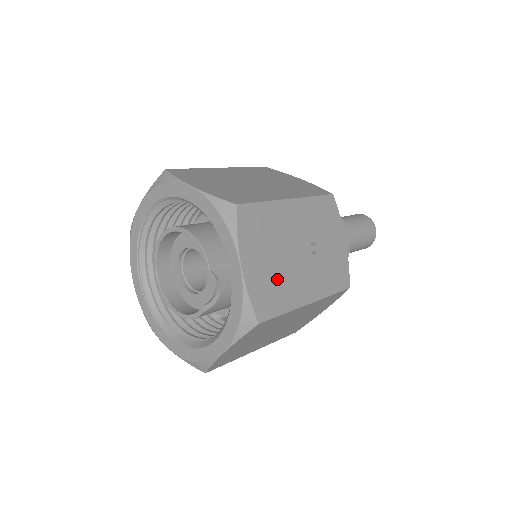
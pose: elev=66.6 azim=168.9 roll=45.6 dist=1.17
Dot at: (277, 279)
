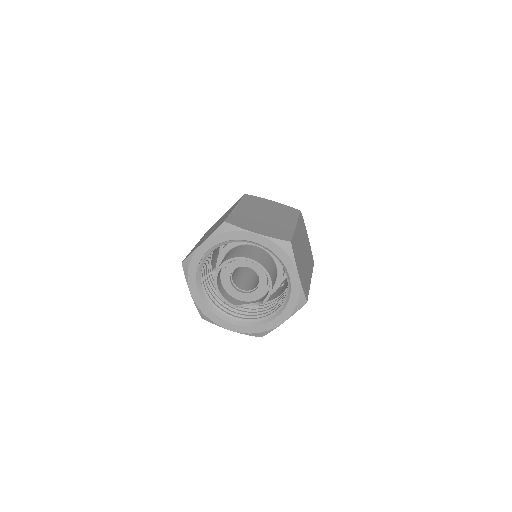
Dot at: occluded
